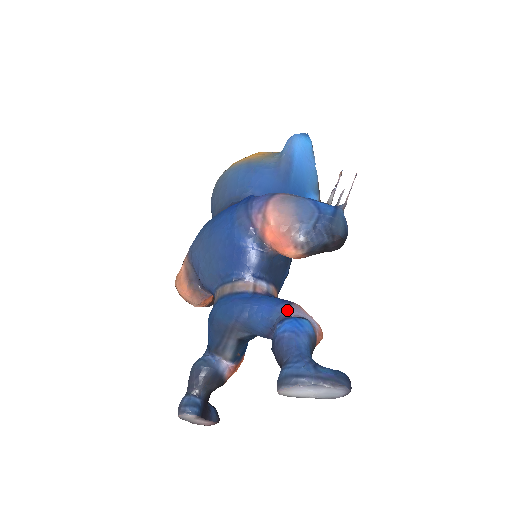
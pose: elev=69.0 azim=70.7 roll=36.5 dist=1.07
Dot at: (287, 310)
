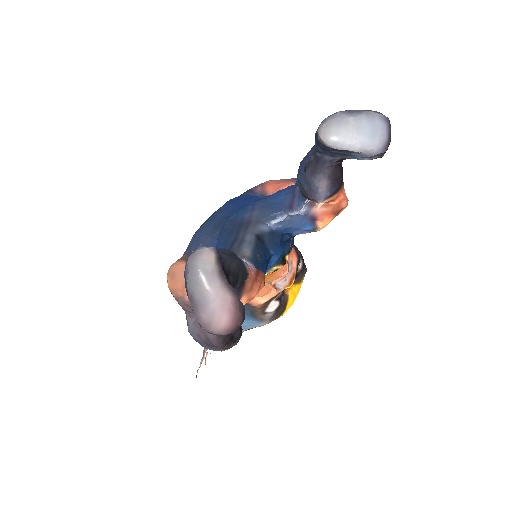
Dot at: occluded
